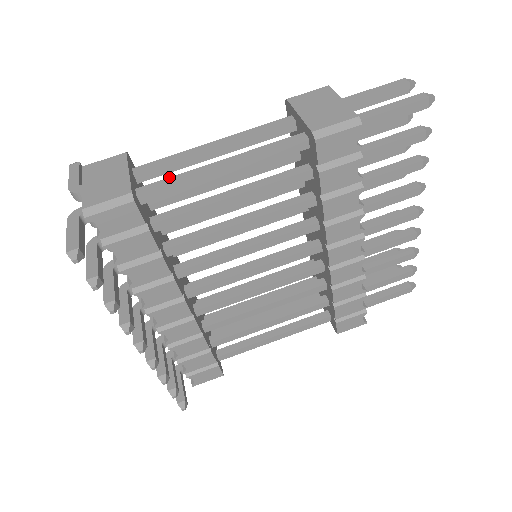
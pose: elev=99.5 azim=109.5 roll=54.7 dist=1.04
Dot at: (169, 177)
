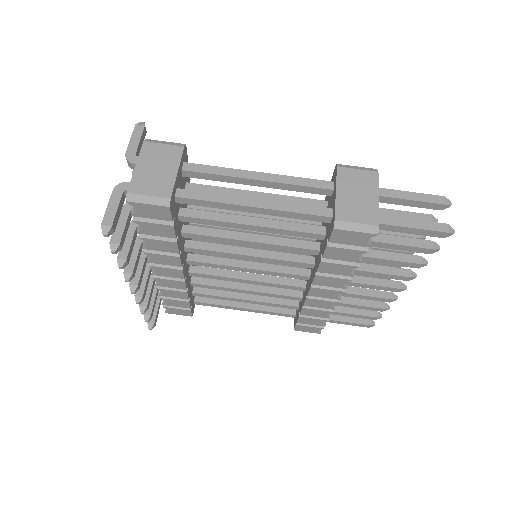
Dot at: (207, 192)
